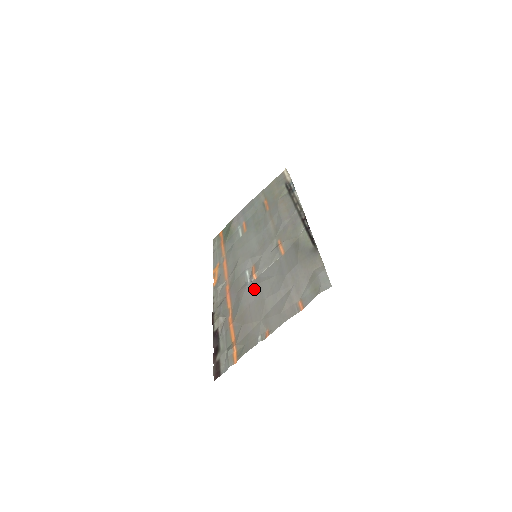
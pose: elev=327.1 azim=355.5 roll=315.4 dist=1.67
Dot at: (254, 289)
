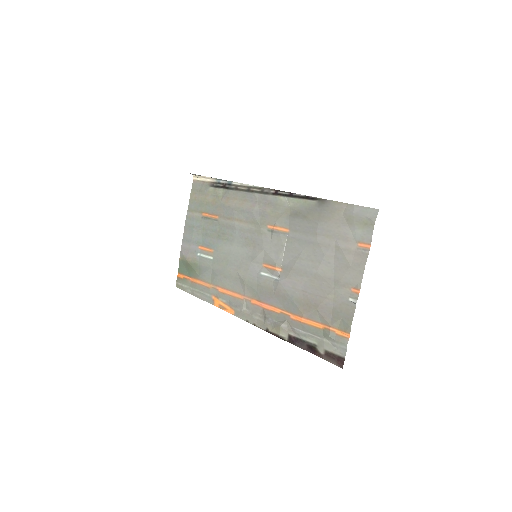
Dot at: (292, 277)
